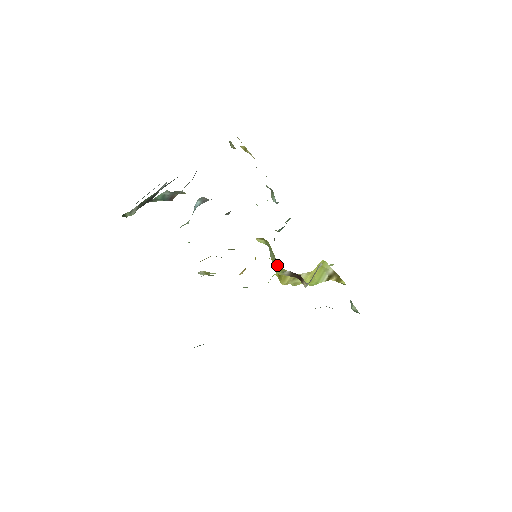
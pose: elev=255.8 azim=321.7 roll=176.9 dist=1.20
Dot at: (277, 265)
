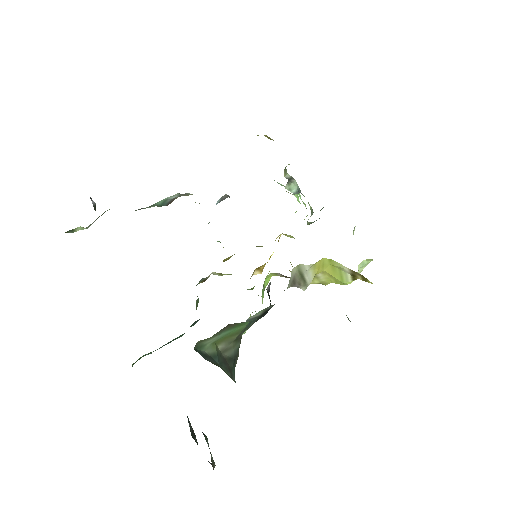
Dot at: (291, 264)
